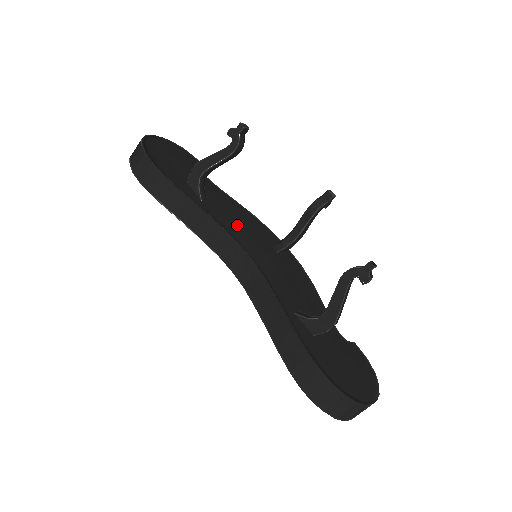
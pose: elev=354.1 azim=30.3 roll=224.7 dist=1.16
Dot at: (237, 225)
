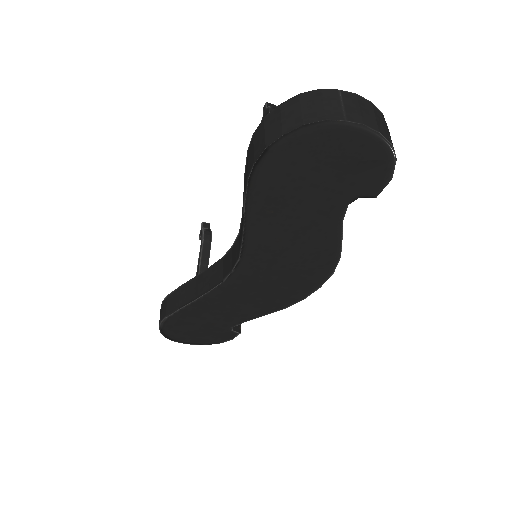
Dot at: occluded
